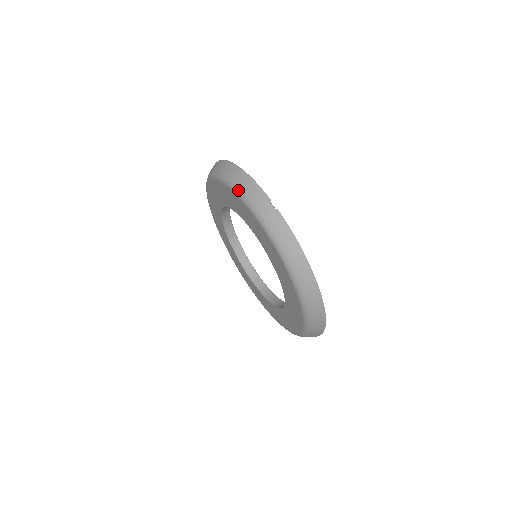
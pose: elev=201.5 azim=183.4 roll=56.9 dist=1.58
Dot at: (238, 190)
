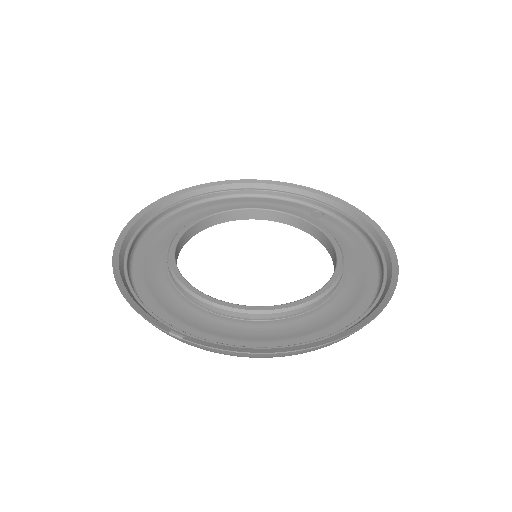
Dot at: occluded
